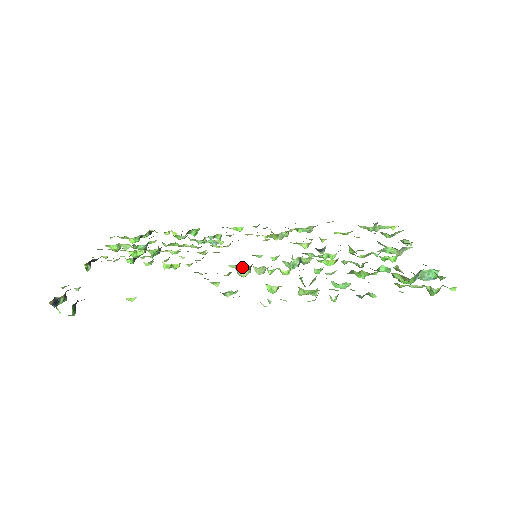
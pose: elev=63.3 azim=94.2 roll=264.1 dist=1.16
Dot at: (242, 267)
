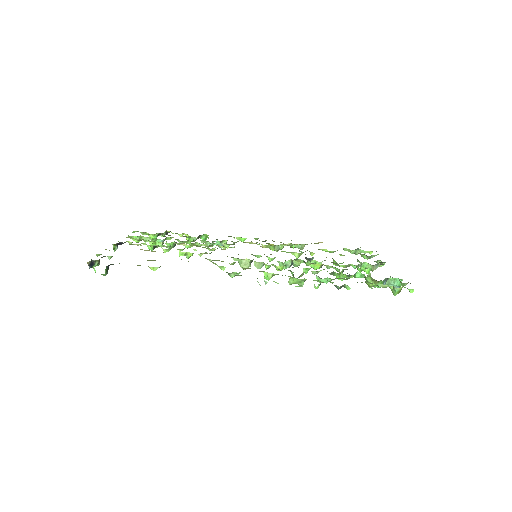
Dot at: (244, 261)
